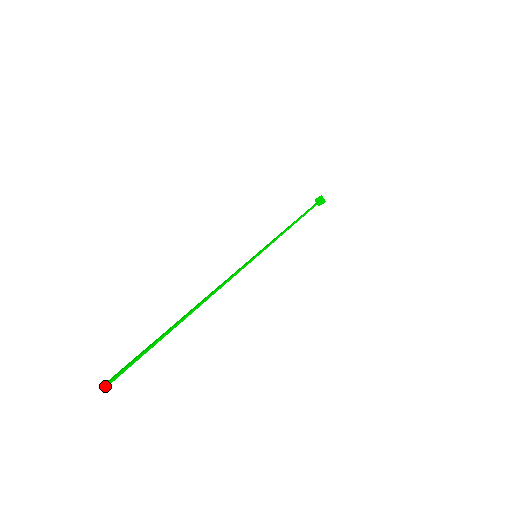
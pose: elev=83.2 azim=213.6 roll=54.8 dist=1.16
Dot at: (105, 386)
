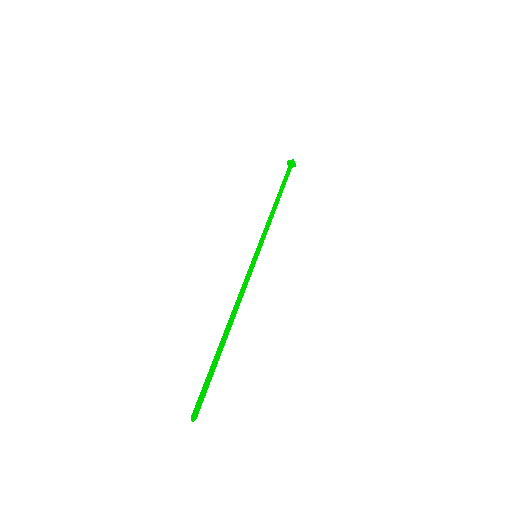
Dot at: occluded
